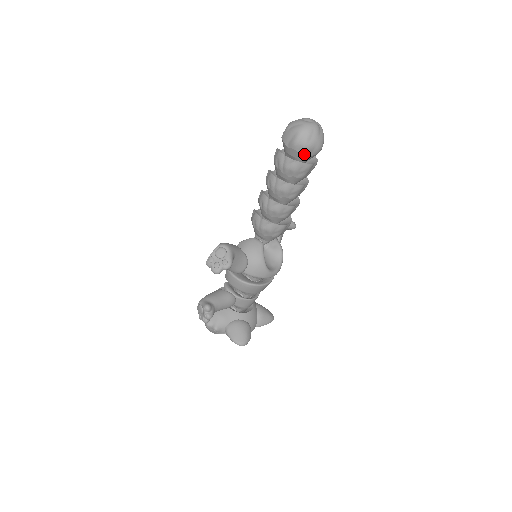
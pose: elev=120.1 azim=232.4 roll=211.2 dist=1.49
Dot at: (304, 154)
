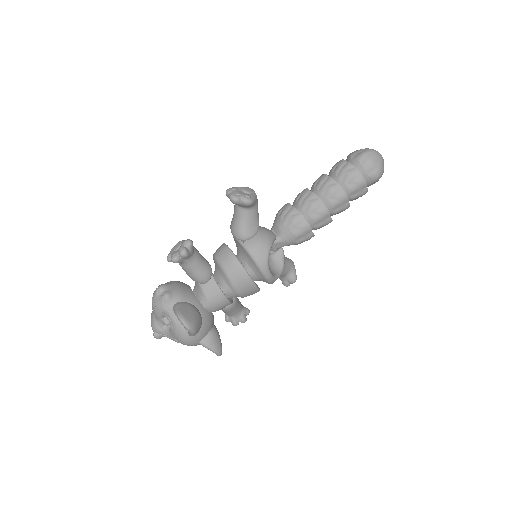
Dot at: (364, 168)
